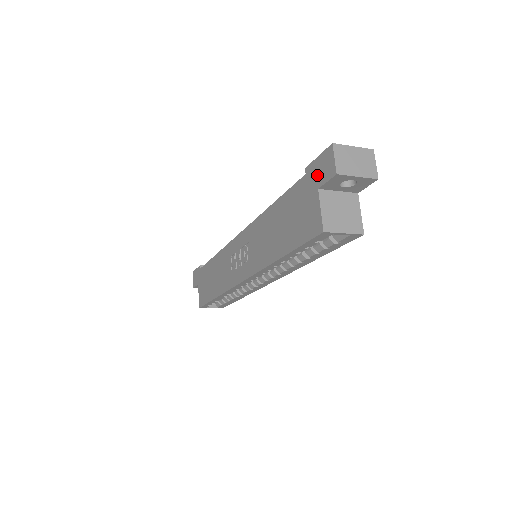
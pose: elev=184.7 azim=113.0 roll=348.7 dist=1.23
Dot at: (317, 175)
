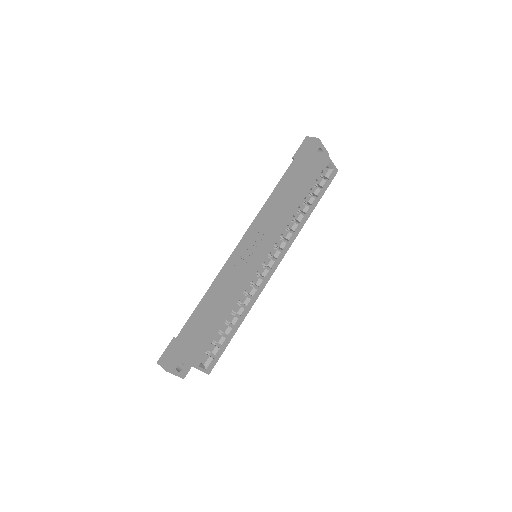
Dot at: (305, 150)
